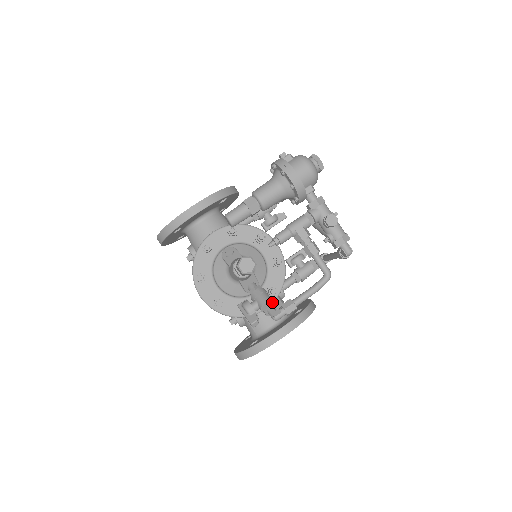
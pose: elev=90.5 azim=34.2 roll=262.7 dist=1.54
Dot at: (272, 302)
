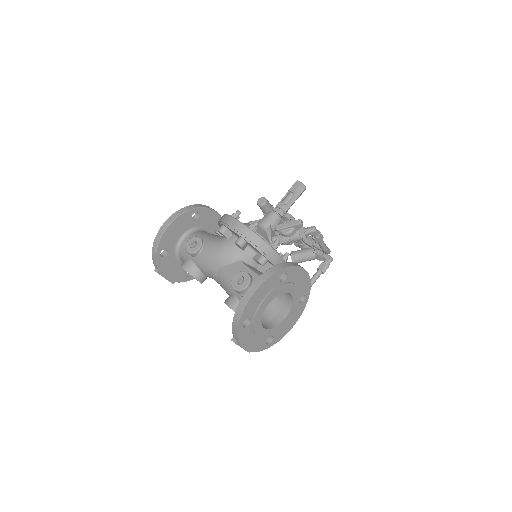
Dot at: occluded
